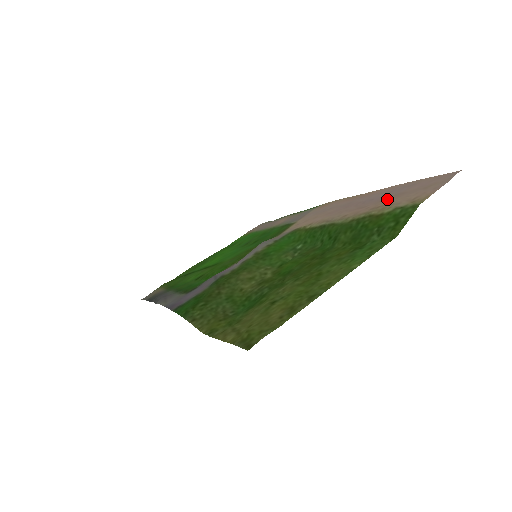
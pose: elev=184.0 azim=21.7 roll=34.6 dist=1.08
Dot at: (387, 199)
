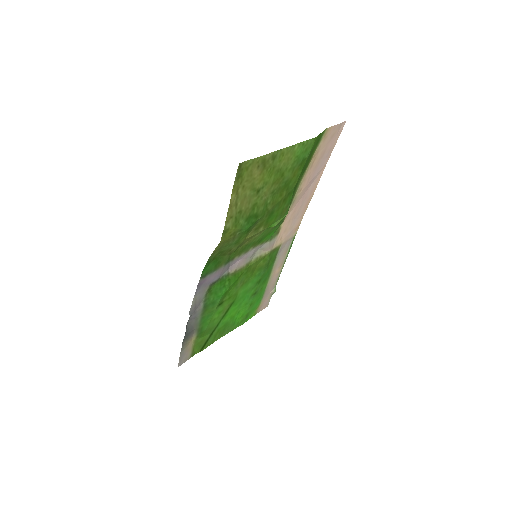
Dot at: (318, 161)
